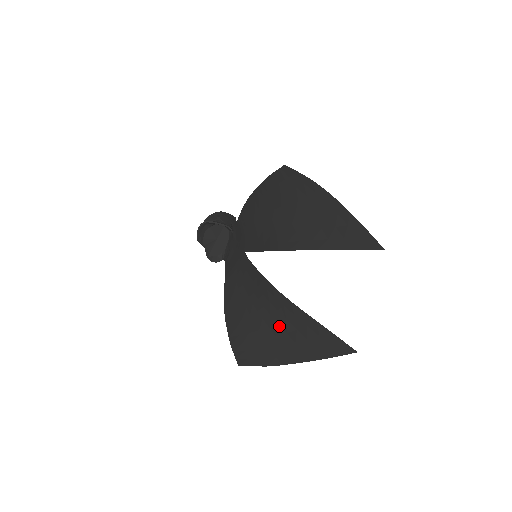
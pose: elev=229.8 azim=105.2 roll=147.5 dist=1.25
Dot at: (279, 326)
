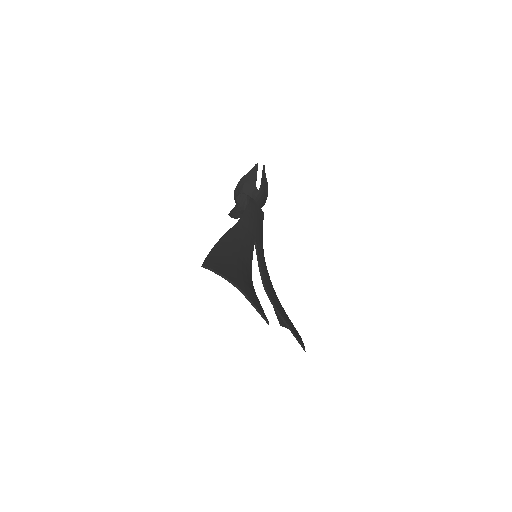
Dot at: occluded
